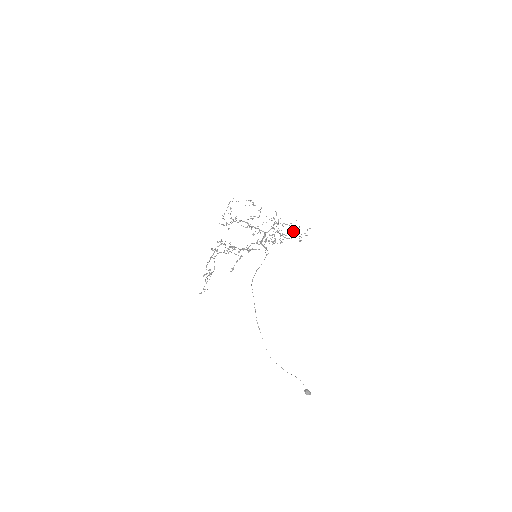
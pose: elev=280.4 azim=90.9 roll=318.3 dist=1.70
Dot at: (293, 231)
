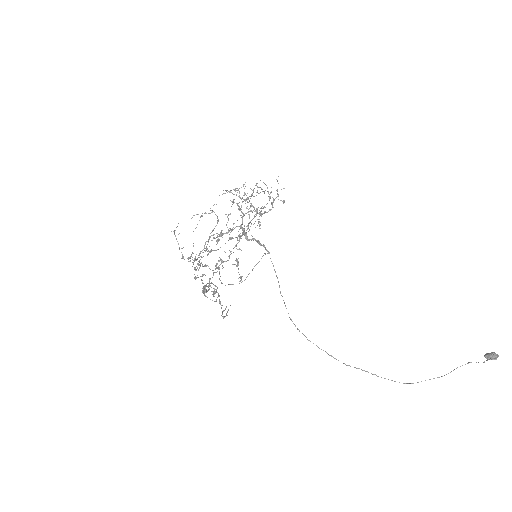
Dot at: occluded
